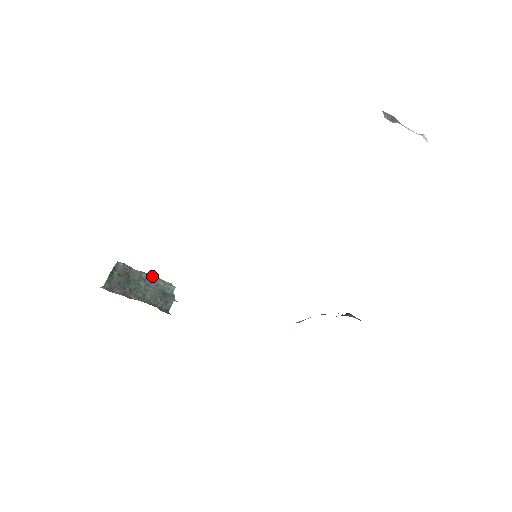
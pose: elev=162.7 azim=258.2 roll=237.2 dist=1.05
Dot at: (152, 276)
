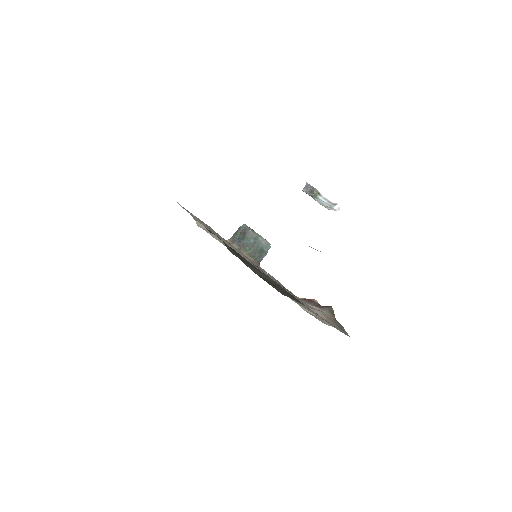
Dot at: (259, 237)
